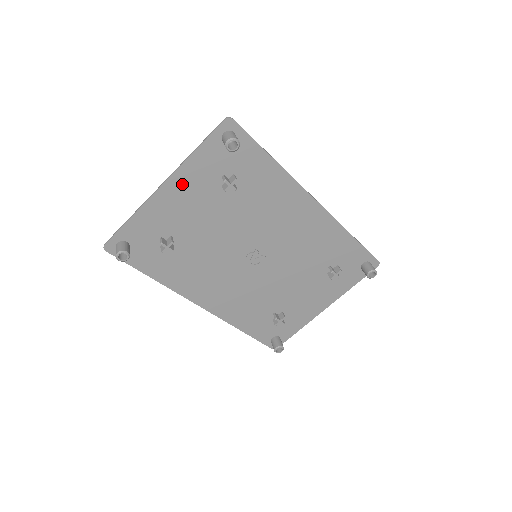
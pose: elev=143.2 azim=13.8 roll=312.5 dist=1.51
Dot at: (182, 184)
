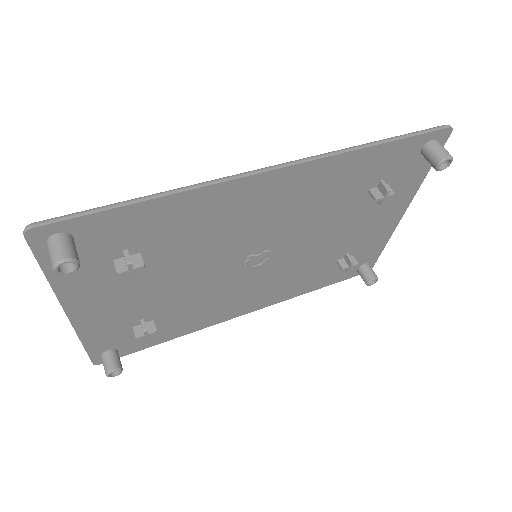
Dot at: (84, 299)
